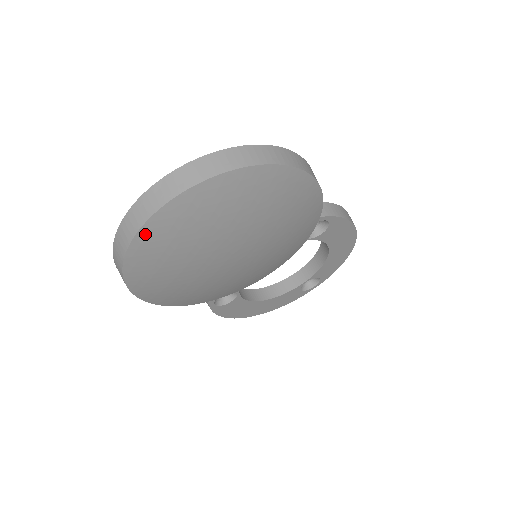
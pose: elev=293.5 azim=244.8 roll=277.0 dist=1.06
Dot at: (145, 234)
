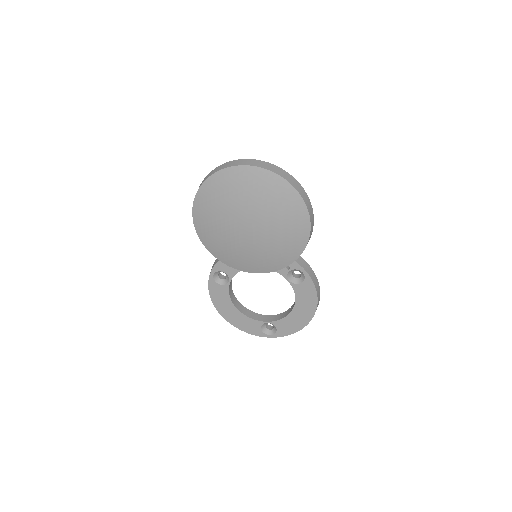
Dot at: (225, 172)
